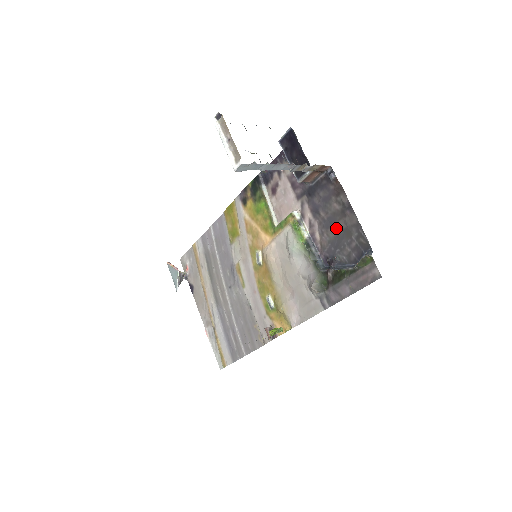
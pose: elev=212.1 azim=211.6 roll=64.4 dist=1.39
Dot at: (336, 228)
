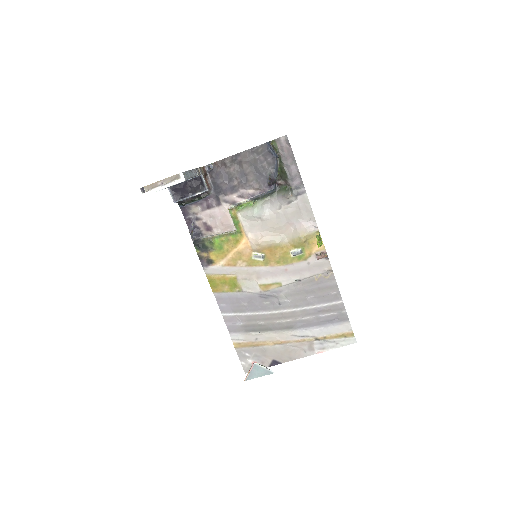
Dot at: (248, 172)
